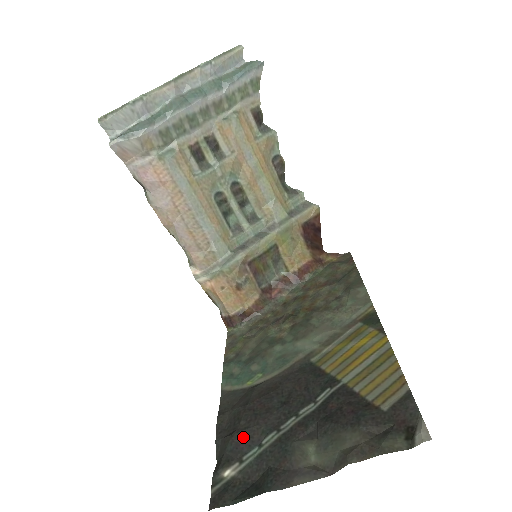
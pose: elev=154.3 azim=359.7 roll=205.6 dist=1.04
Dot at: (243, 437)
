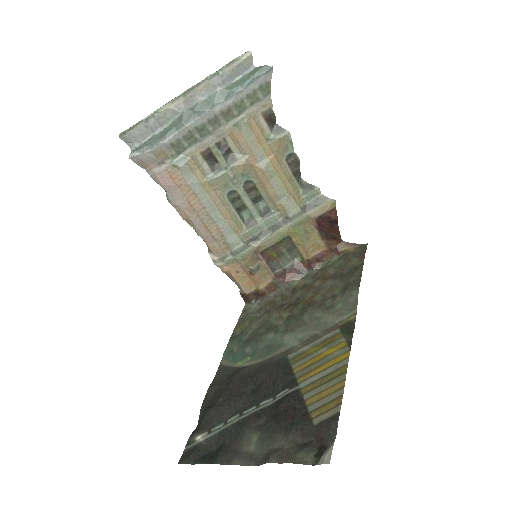
Dot at: (217, 412)
